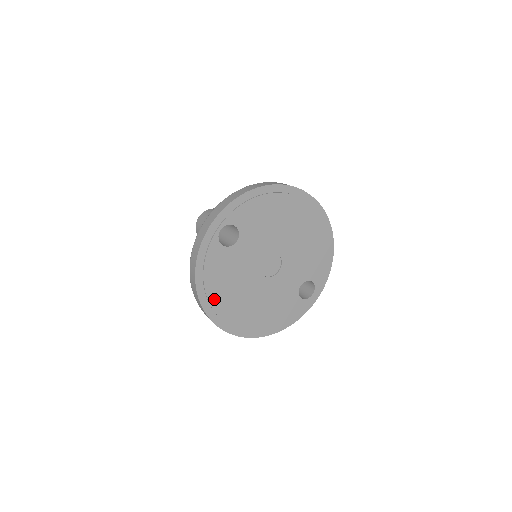
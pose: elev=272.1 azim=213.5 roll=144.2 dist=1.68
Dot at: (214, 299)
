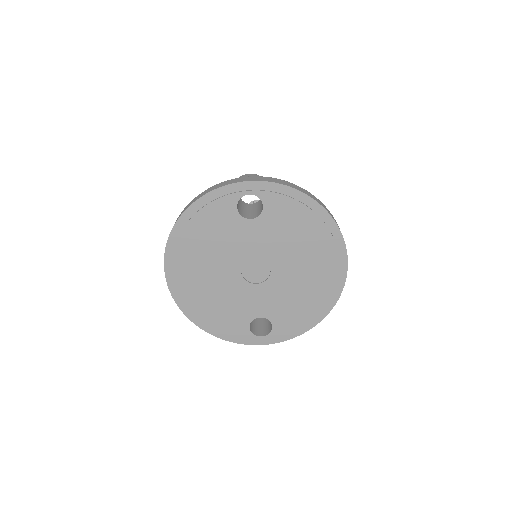
Dot at: (185, 240)
